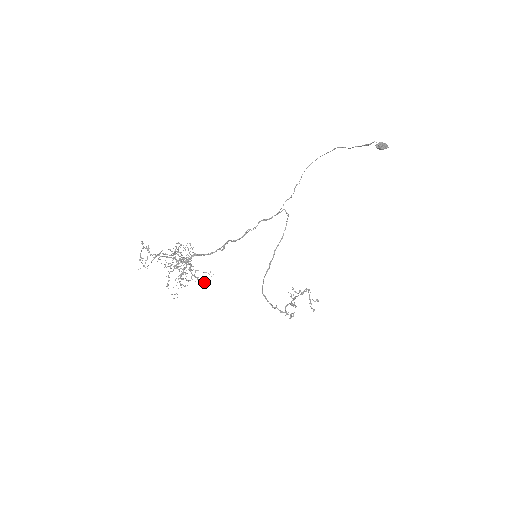
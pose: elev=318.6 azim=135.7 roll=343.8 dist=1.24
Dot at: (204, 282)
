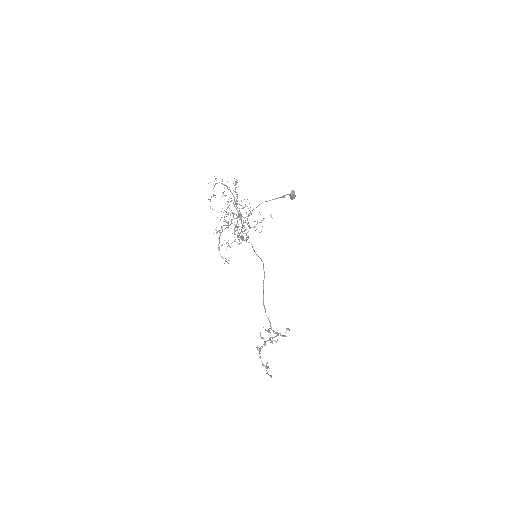
Dot at: occluded
